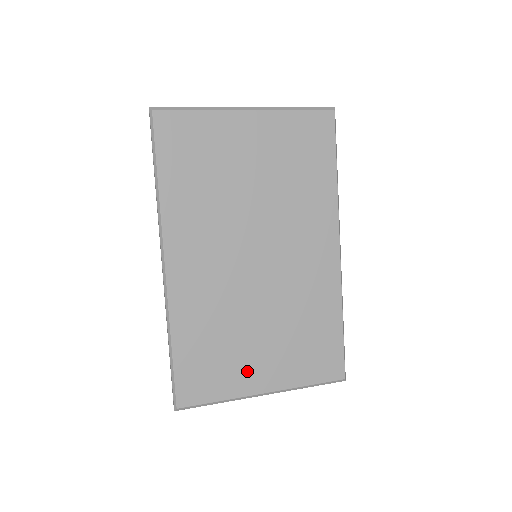
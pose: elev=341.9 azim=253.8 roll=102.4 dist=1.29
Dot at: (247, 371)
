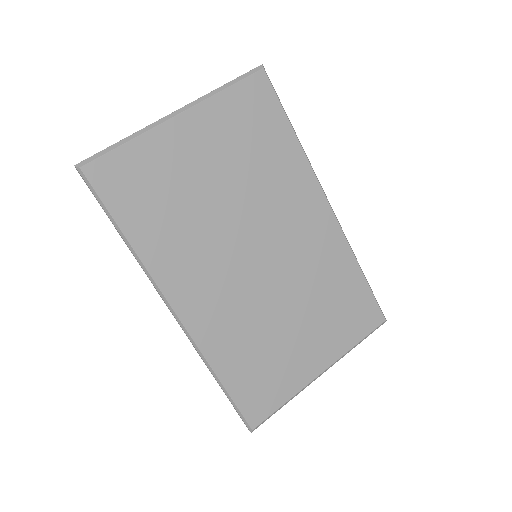
Dot at: (298, 363)
